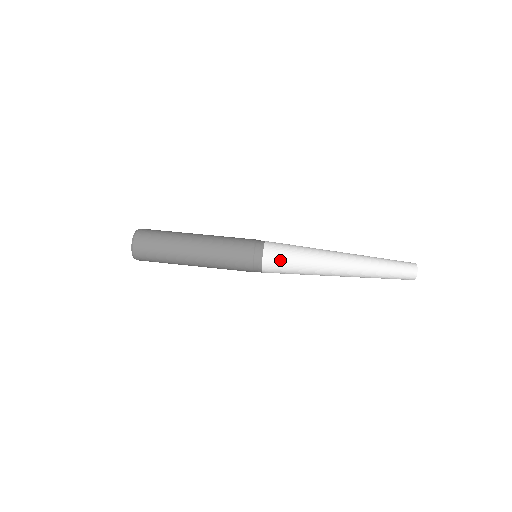
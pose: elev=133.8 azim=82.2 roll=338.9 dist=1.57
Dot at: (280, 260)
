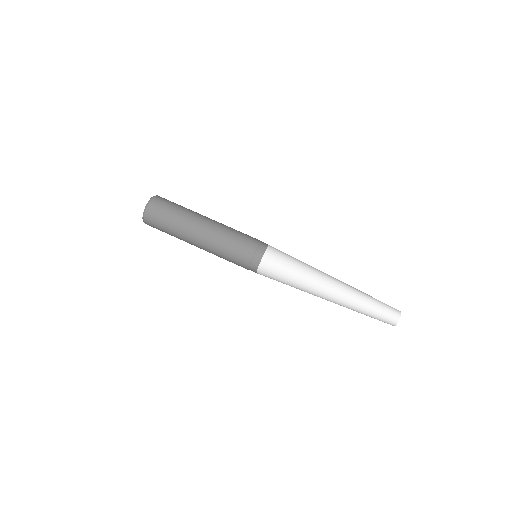
Dot at: (277, 268)
